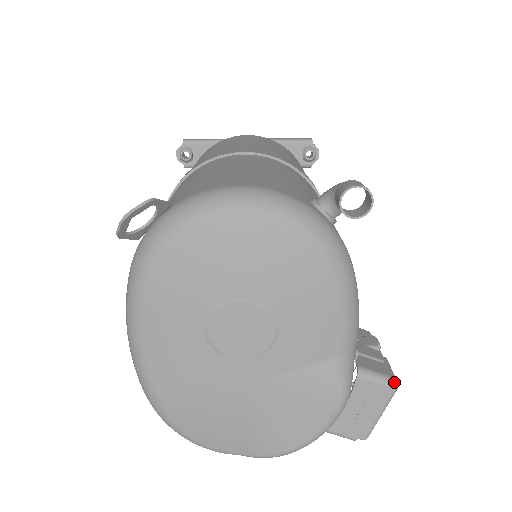
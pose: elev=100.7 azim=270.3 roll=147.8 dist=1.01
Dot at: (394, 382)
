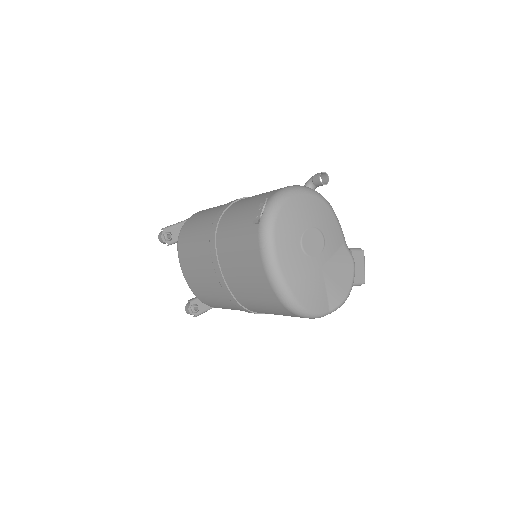
Dot at: (362, 250)
